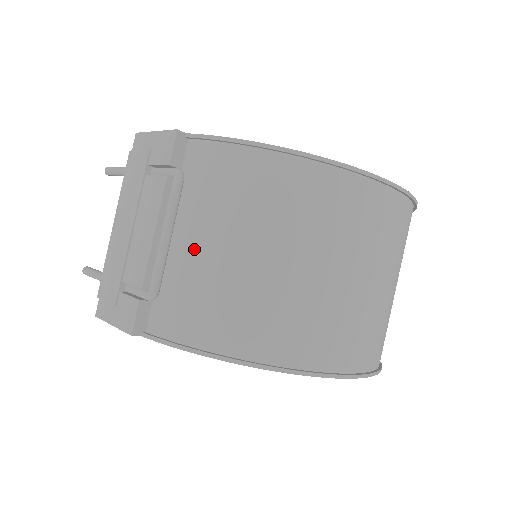
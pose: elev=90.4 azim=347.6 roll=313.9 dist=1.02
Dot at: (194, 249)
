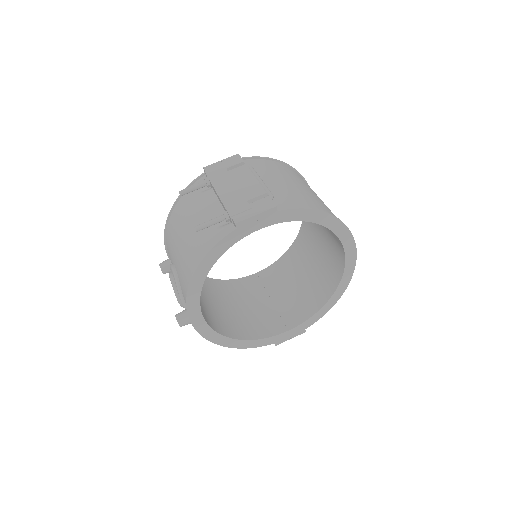
Dot at: (276, 184)
